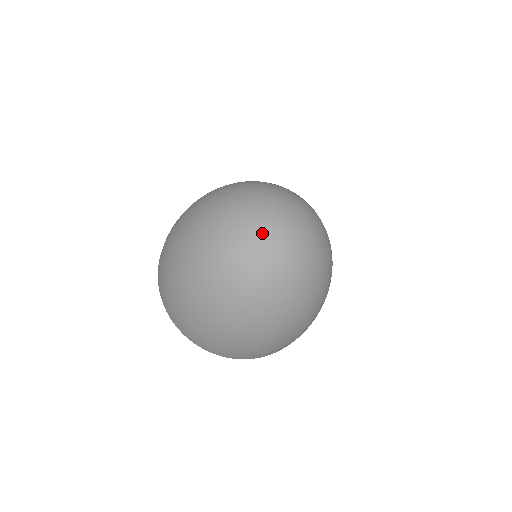
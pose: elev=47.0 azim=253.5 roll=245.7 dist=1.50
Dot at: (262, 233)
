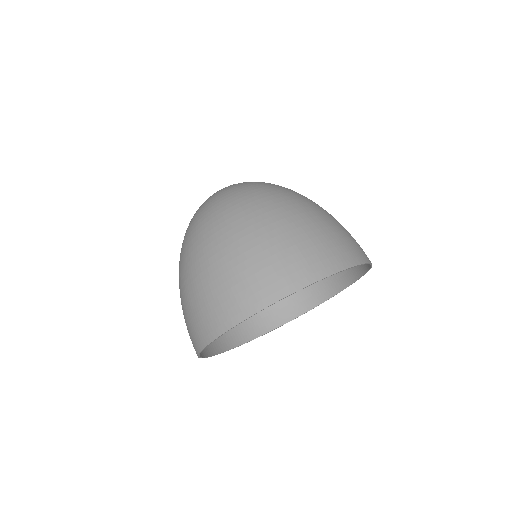
Dot at: occluded
